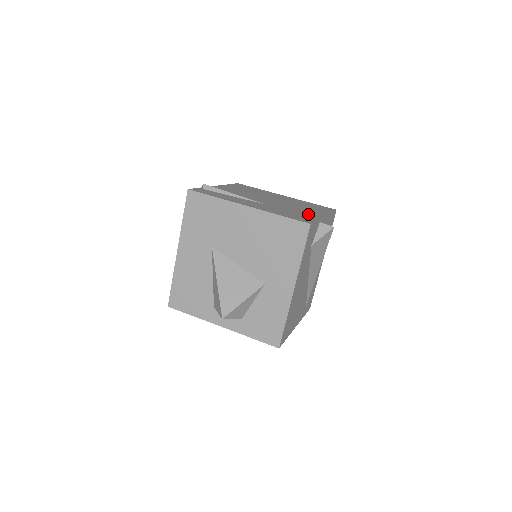
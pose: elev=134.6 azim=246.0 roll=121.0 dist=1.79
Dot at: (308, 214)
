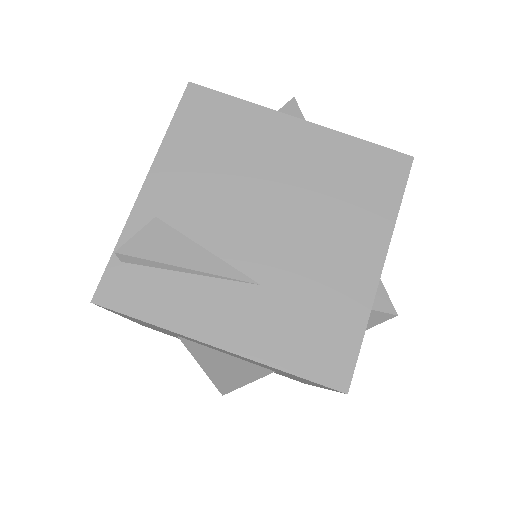
Dot at: (346, 293)
